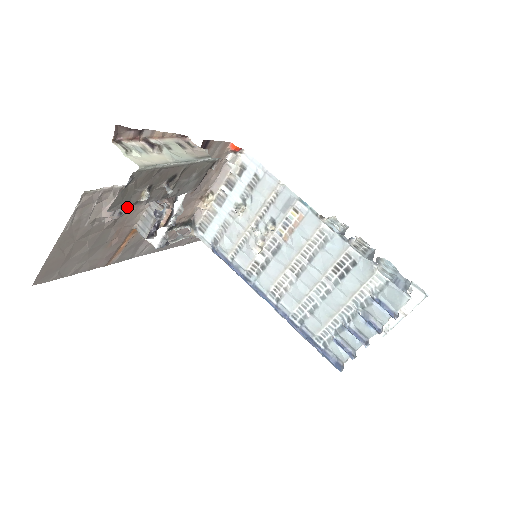
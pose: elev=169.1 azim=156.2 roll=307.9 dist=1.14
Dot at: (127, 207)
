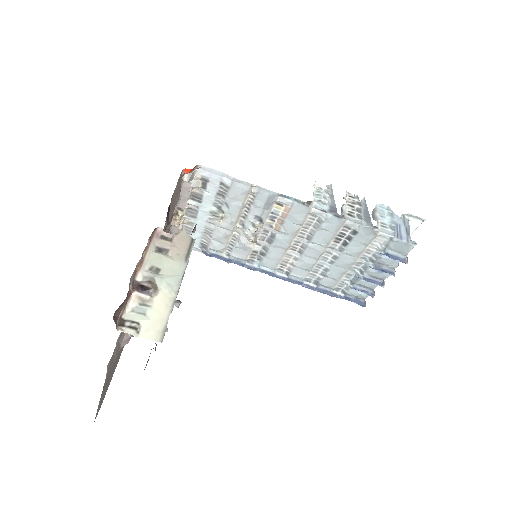
Dot at: occluded
